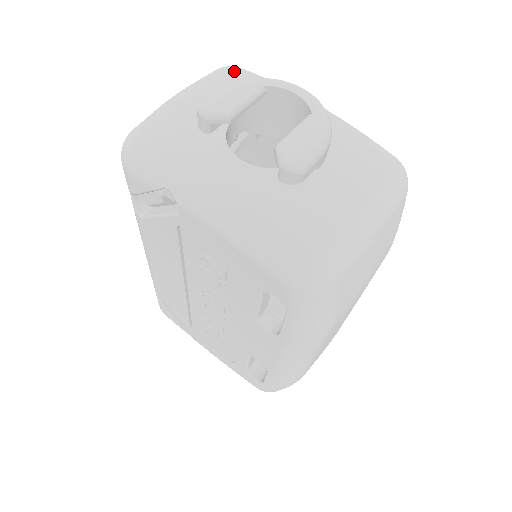
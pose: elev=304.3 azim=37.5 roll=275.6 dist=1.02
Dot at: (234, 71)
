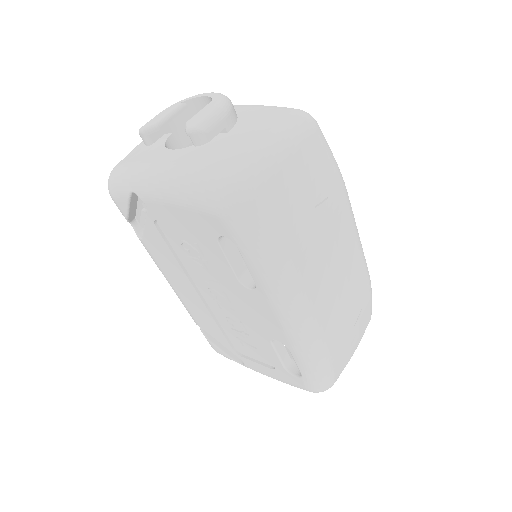
Dot at: occluded
